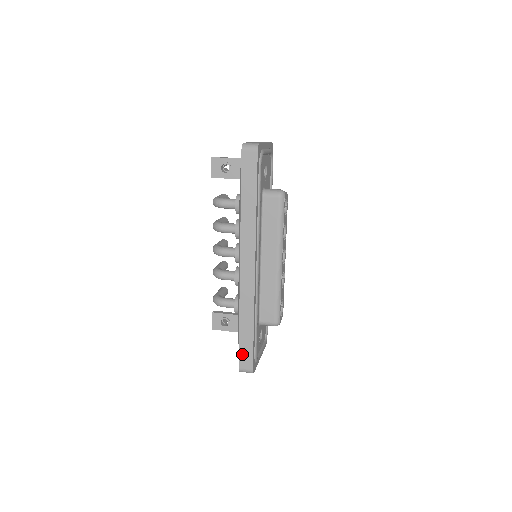
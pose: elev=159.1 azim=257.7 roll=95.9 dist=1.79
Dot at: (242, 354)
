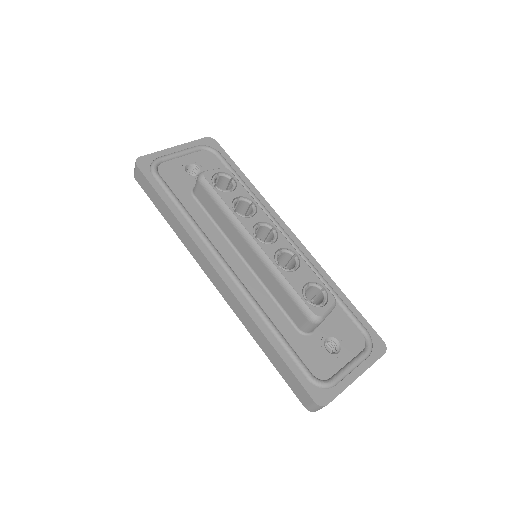
Dot at: (292, 386)
